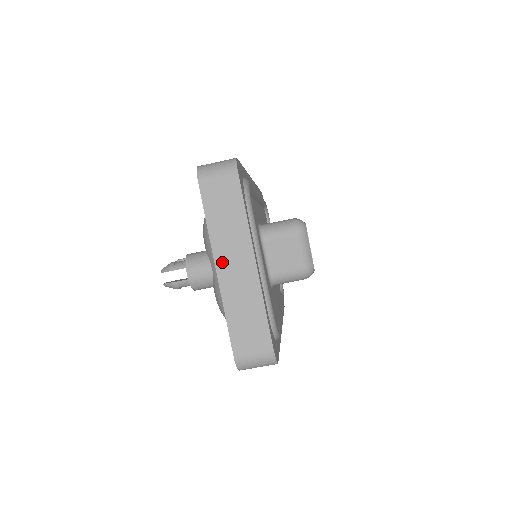
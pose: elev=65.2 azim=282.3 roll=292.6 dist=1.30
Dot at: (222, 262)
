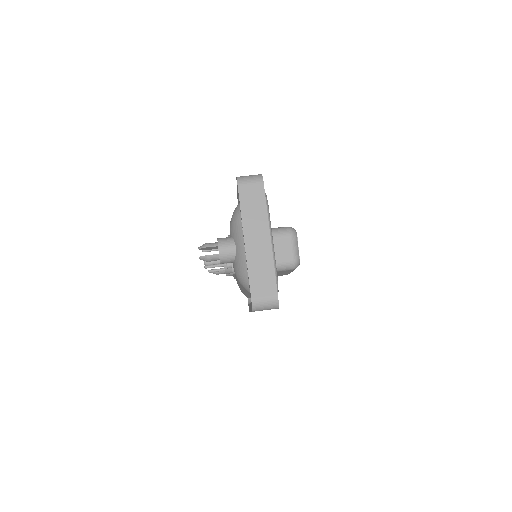
Dot at: (249, 236)
